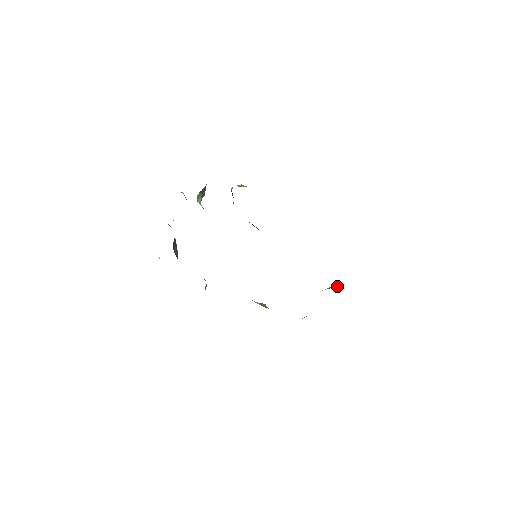
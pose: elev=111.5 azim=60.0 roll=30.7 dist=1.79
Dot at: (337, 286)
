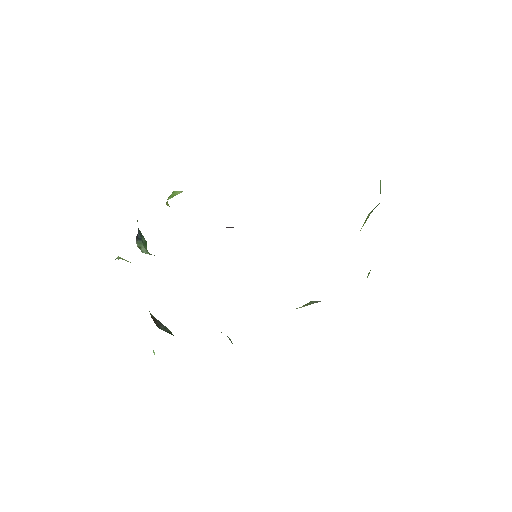
Dot at: occluded
